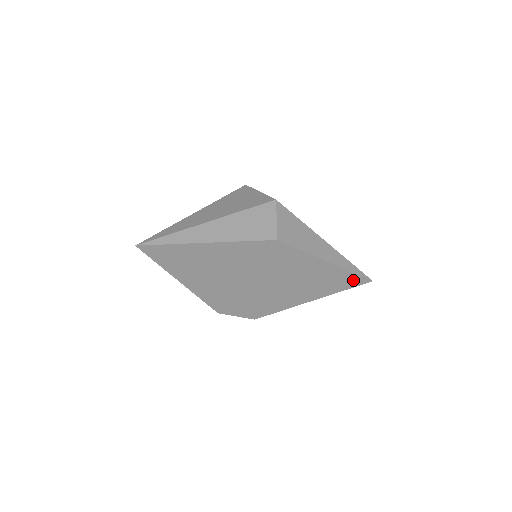
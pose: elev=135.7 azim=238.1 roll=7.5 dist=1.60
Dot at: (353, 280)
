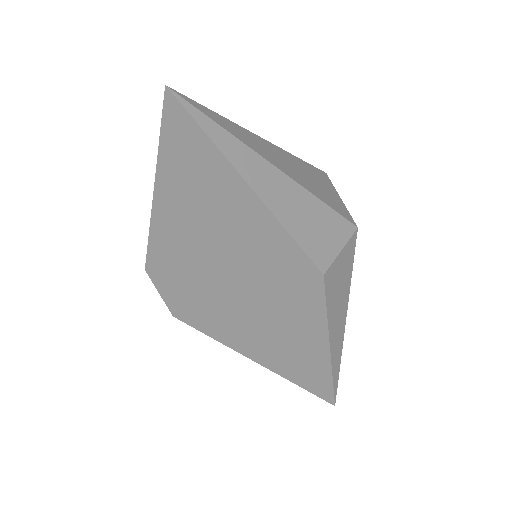
Dot at: (321, 386)
